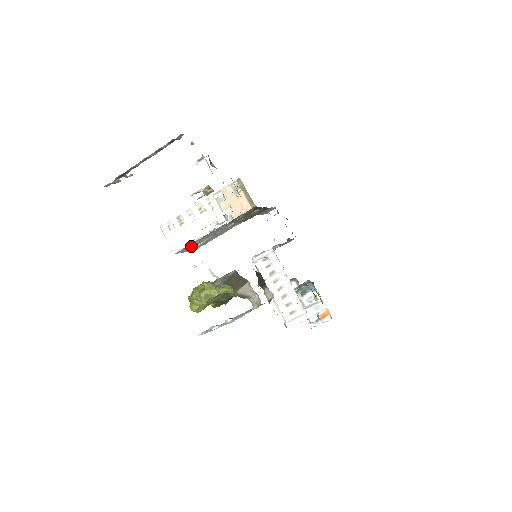
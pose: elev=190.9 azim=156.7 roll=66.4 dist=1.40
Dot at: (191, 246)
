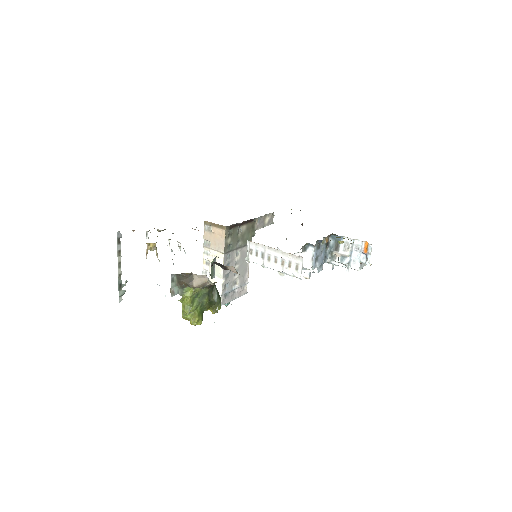
Dot at: (227, 291)
